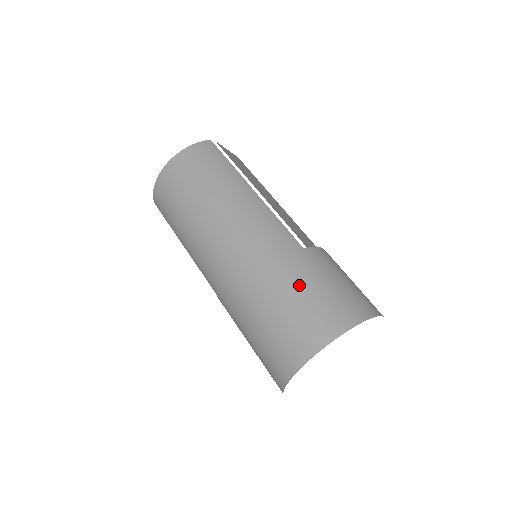
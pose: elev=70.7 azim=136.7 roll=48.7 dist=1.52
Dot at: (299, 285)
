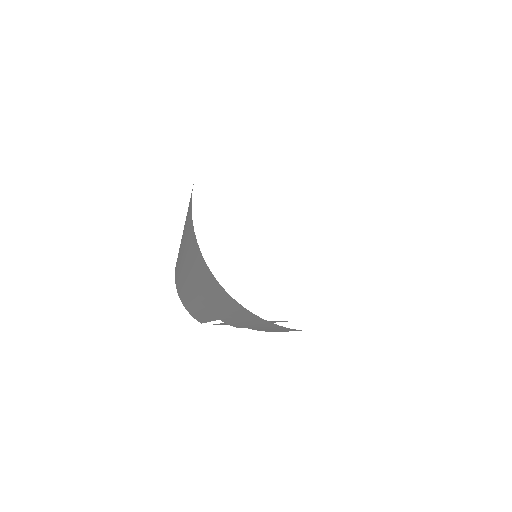
Dot at: occluded
